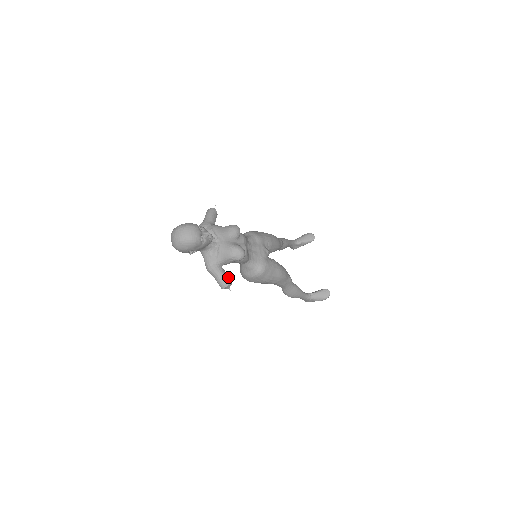
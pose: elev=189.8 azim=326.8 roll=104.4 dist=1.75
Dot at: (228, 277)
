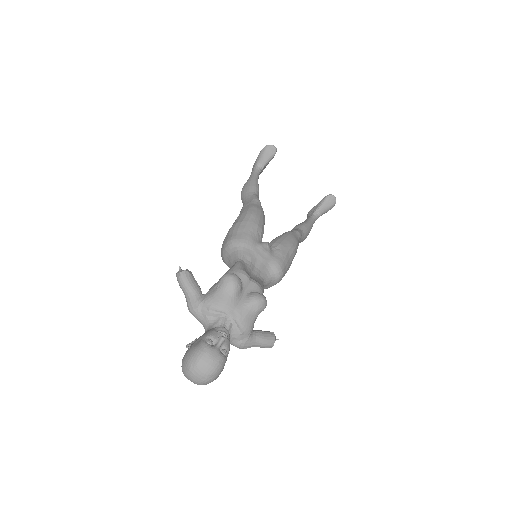
Dot at: (266, 332)
